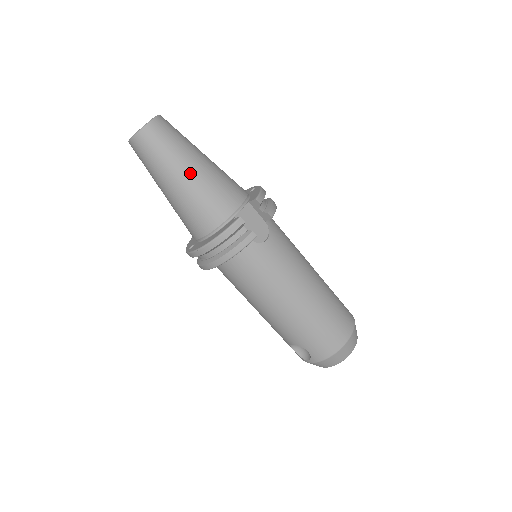
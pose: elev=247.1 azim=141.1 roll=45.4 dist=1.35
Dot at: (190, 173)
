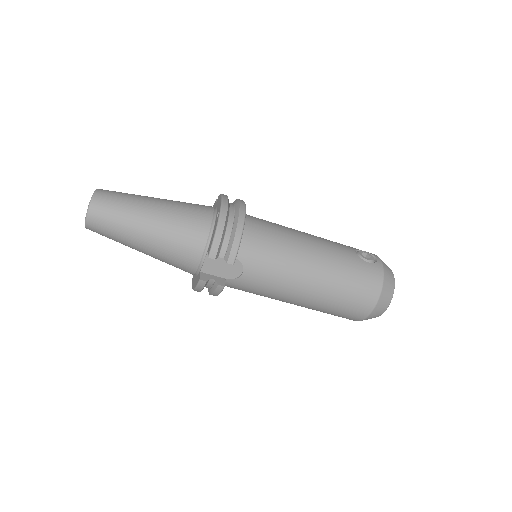
Dot at: (144, 247)
